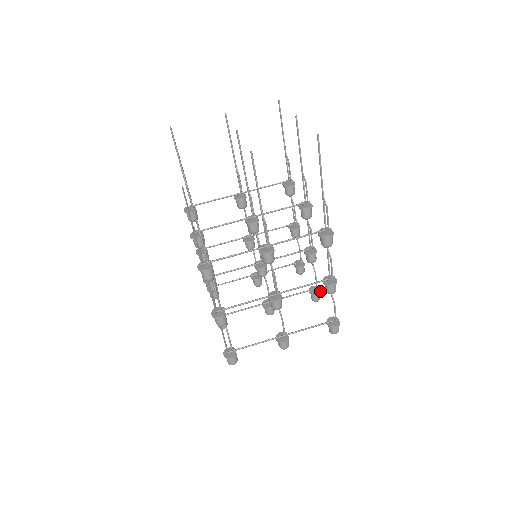
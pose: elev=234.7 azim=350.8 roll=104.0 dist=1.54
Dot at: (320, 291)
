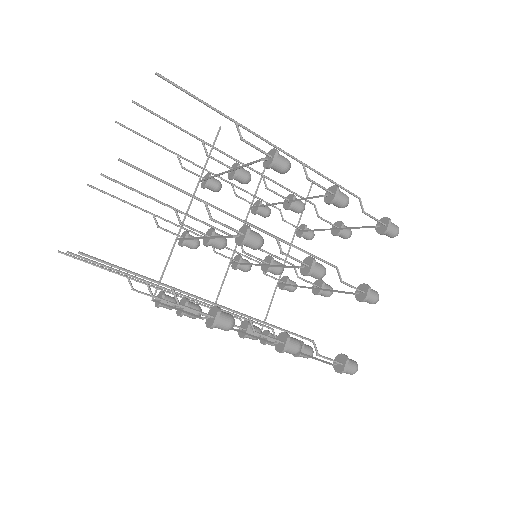
Dot at: (364, 299)
